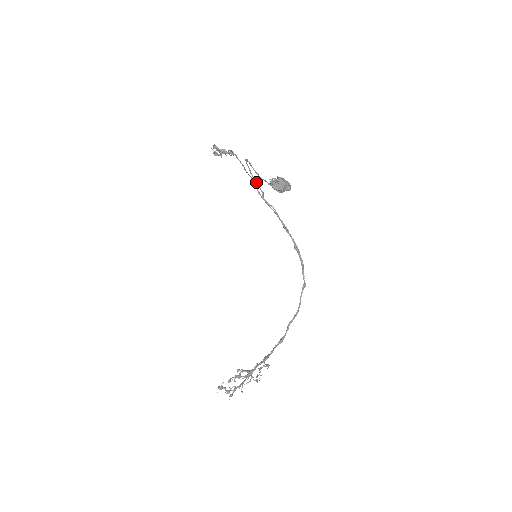
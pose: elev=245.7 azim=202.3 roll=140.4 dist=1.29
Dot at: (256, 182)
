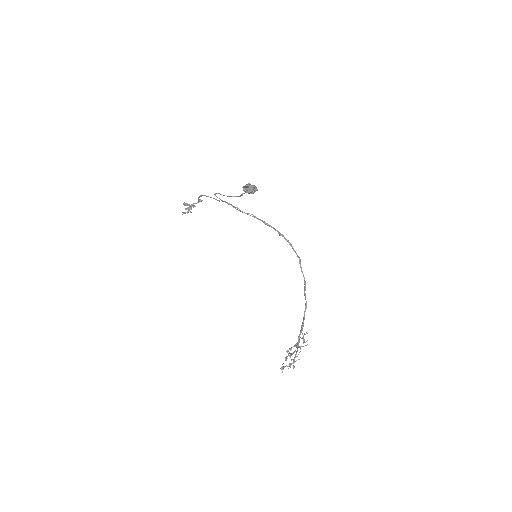
Dot at: occluded
